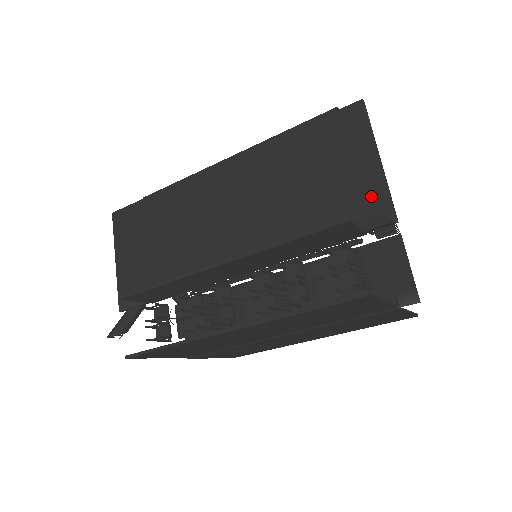
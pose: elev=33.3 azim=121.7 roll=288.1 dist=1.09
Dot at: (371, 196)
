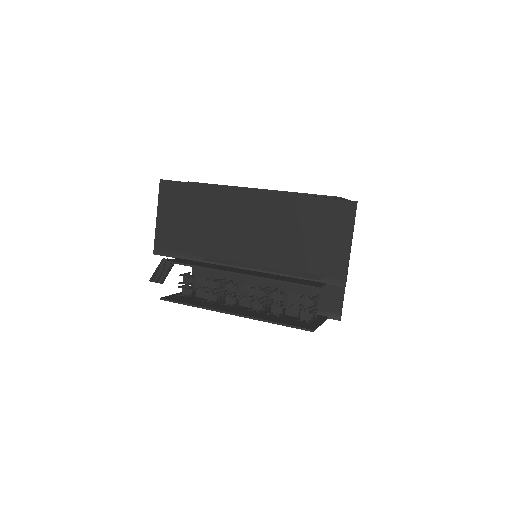
Dot at: (337, 265)
